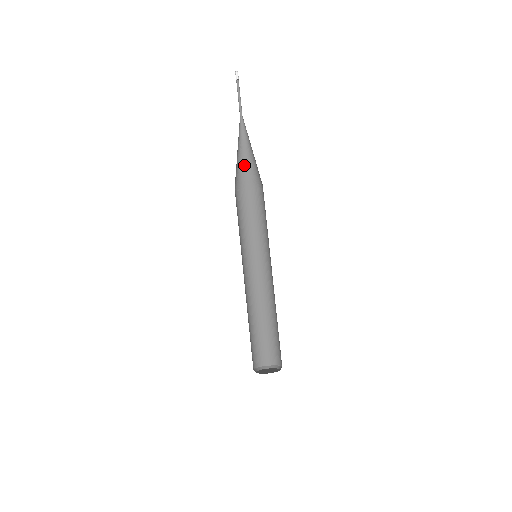
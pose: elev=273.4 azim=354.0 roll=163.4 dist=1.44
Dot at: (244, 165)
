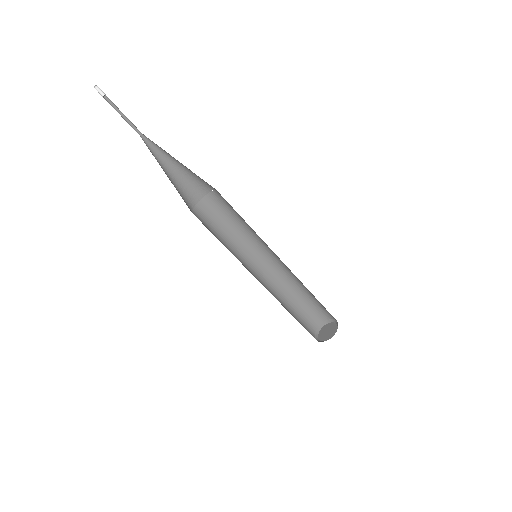
Dot at: (180, 180)
